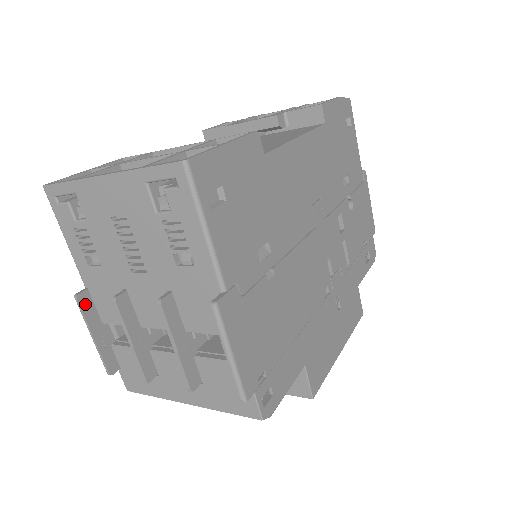
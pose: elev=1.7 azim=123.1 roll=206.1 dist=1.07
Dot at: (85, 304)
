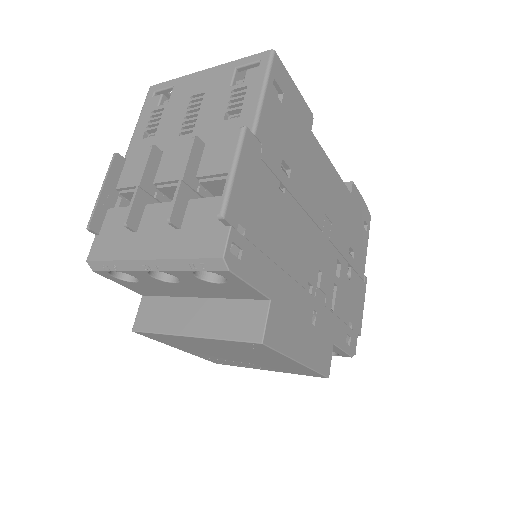
Dot at: (117, 164)
